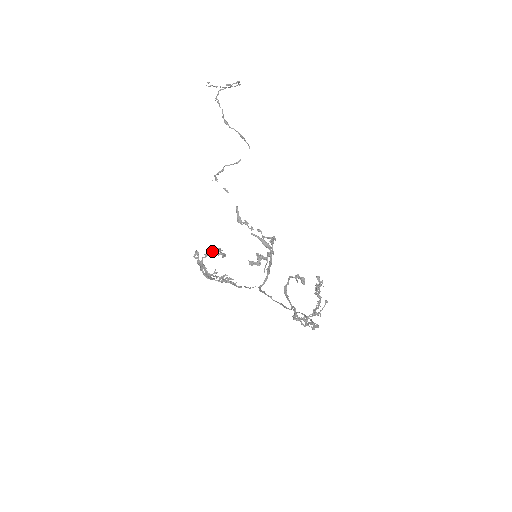
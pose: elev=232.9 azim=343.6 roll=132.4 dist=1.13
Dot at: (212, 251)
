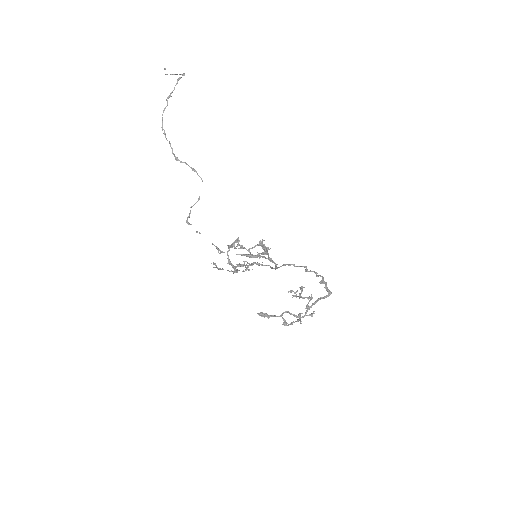
Dot at: (232, 244)
